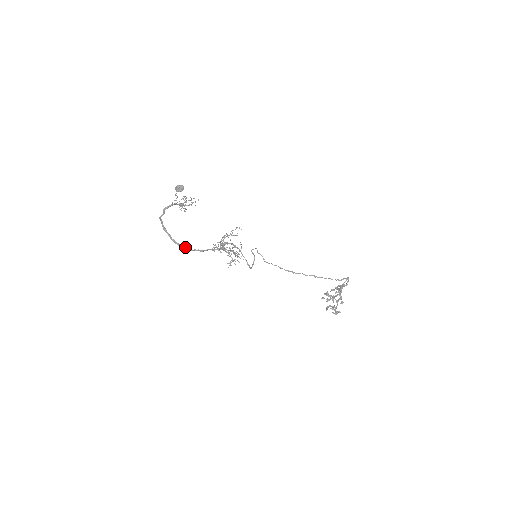
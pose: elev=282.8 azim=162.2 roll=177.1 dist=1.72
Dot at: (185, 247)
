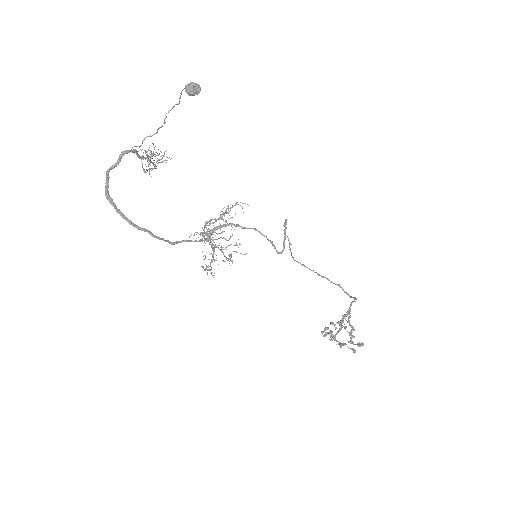
Dot at: (147, 231)
